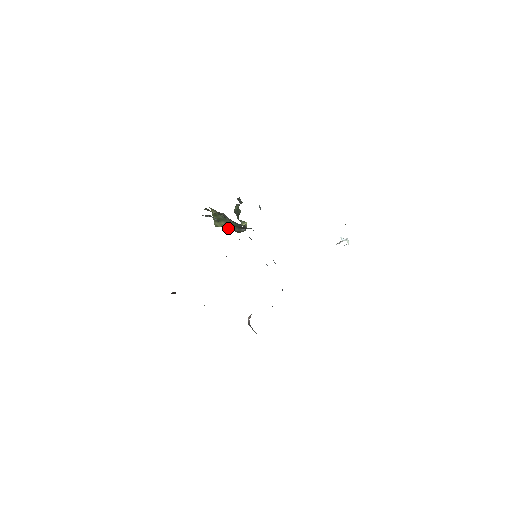
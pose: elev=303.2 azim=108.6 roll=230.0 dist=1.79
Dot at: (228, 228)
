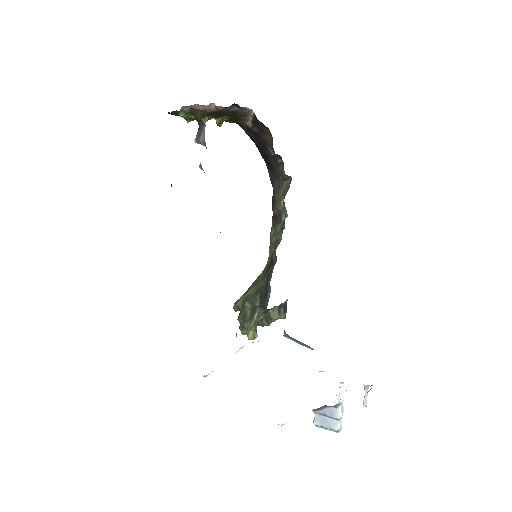
Dot at: (247, 299)
